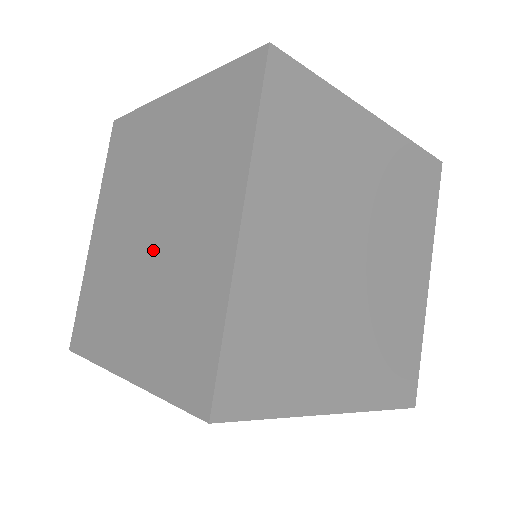
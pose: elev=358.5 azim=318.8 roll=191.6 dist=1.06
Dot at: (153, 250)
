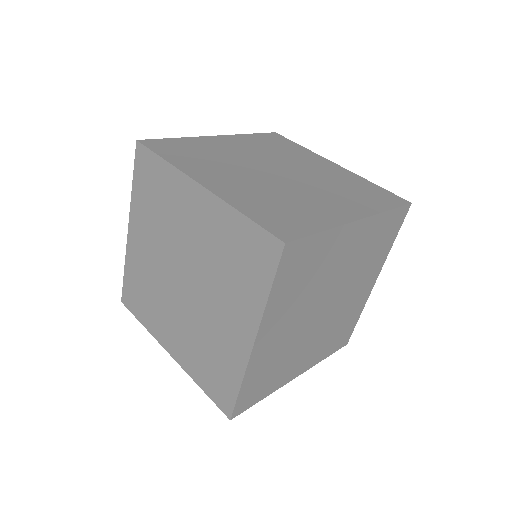
Dot at: occluded
